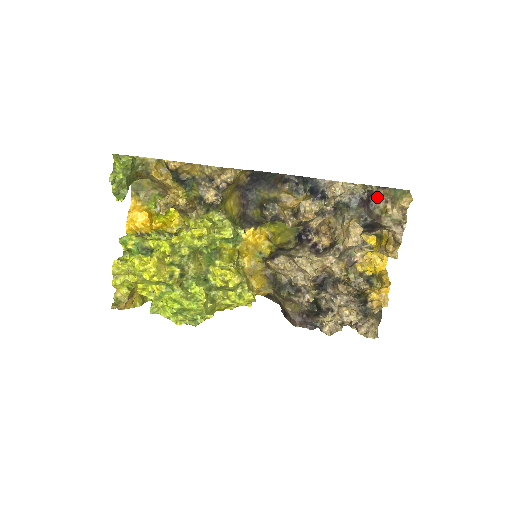
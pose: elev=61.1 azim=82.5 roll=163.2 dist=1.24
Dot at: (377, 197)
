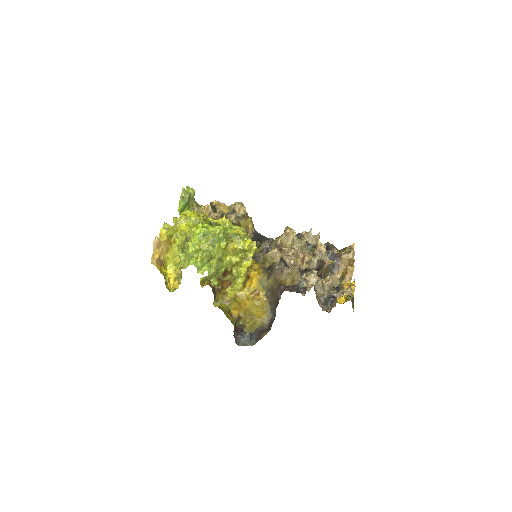
Dot at: occluded
